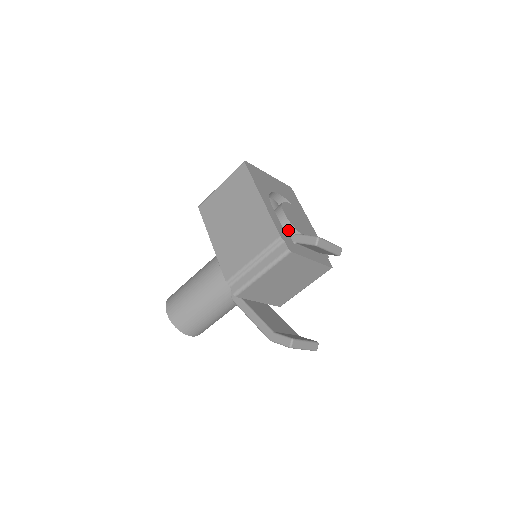
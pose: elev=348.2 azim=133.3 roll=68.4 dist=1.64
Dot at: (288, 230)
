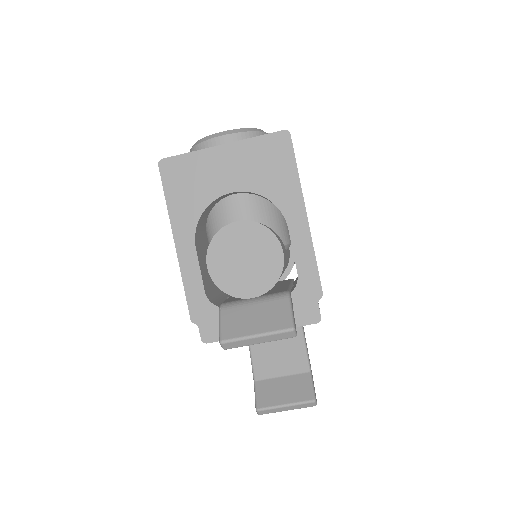
Dot at: occluded
